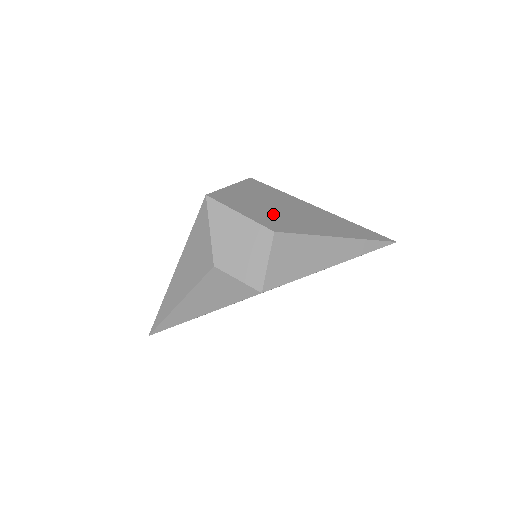
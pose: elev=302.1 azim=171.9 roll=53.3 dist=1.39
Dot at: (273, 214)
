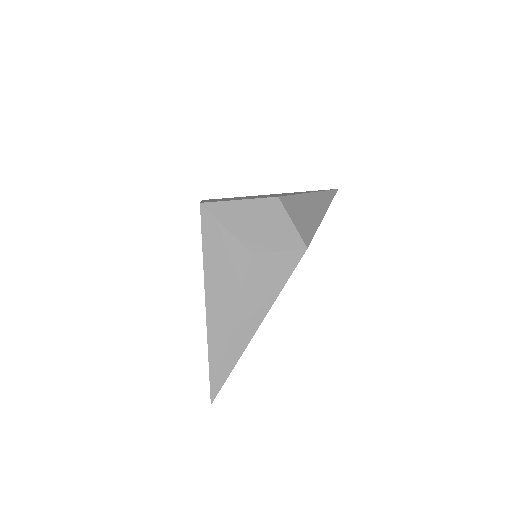
Dot at: occluded
